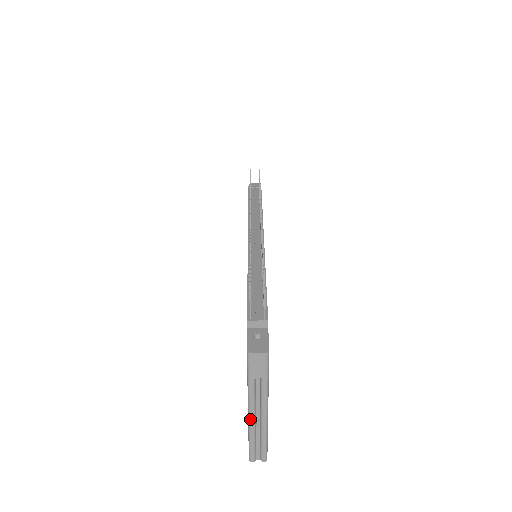
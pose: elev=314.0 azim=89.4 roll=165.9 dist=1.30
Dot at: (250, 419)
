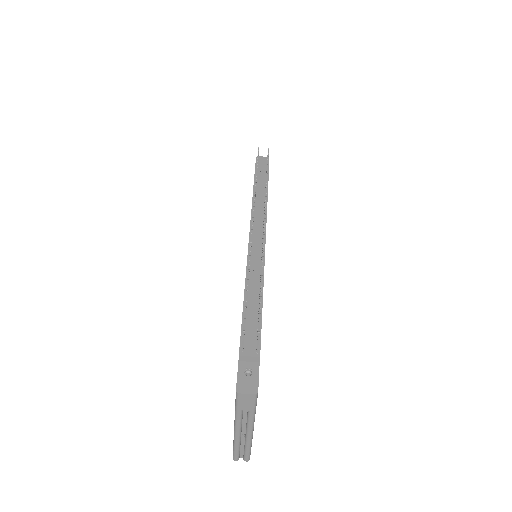
Dot at: (236, 435)
